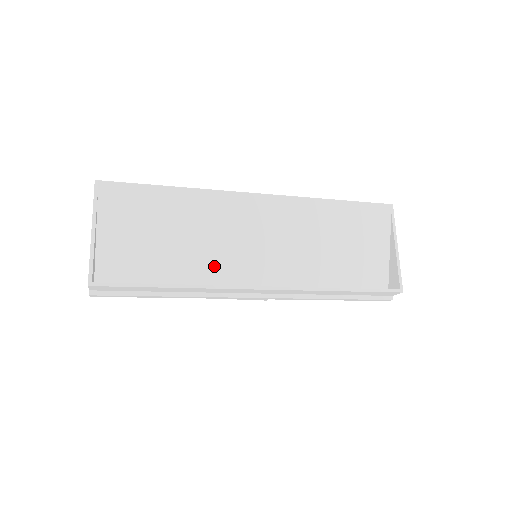
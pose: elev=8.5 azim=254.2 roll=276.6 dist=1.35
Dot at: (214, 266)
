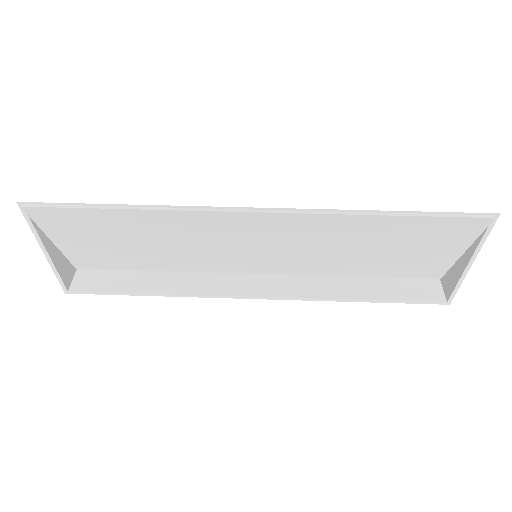
Dot at: (203, 261)
